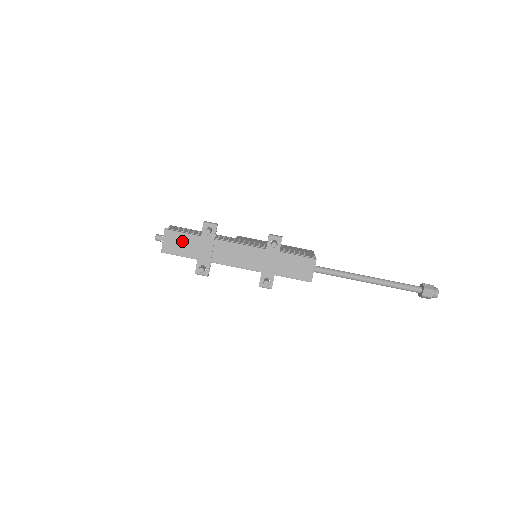
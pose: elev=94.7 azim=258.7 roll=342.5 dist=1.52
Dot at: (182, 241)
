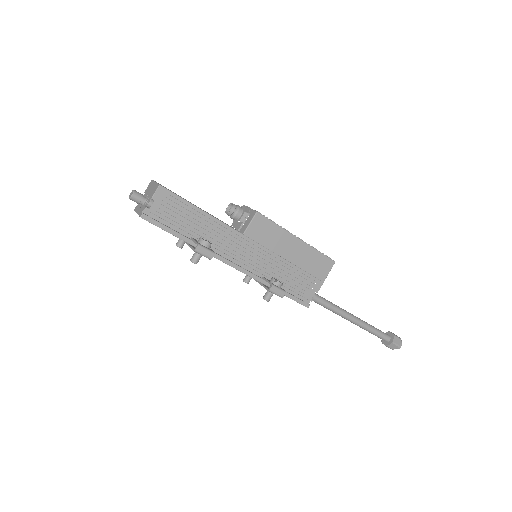
Dot at: occluded
